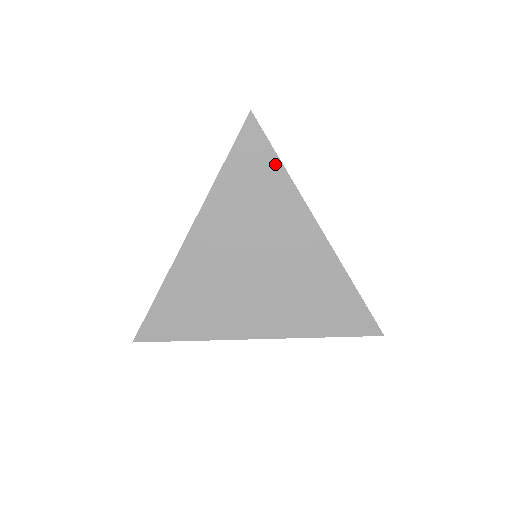
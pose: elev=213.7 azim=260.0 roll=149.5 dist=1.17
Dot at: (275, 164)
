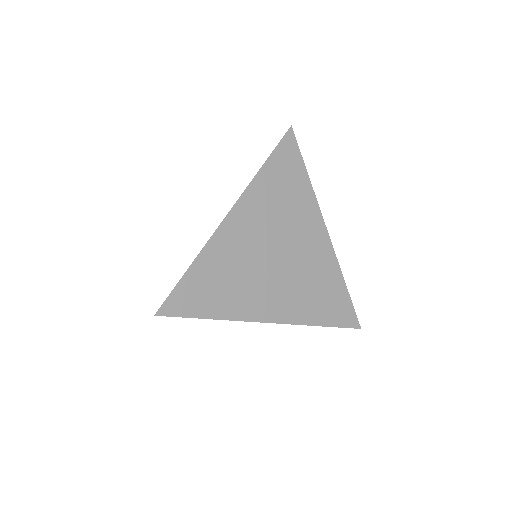
Dot at: (302, 171)
